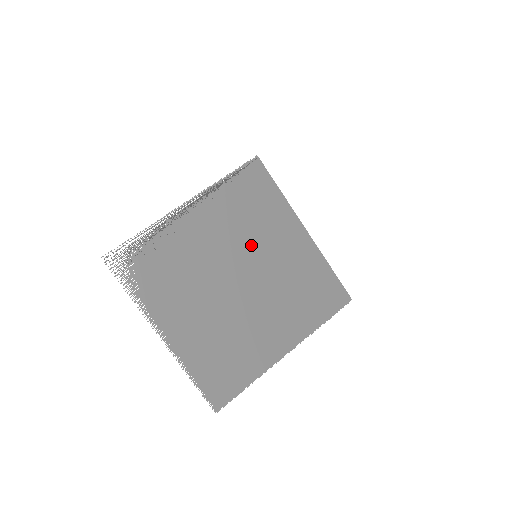
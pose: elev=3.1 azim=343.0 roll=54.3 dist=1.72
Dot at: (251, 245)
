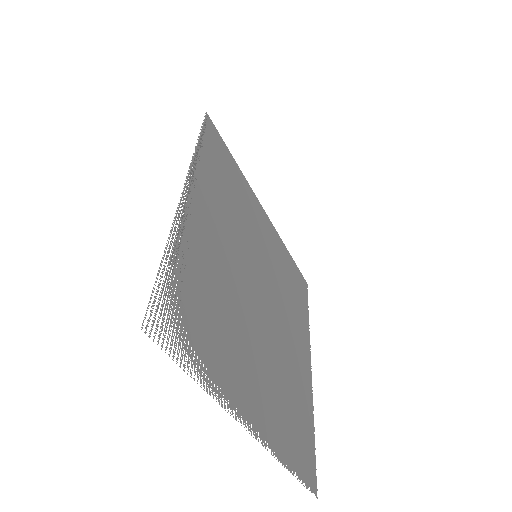
Dot at: (248, 242)
